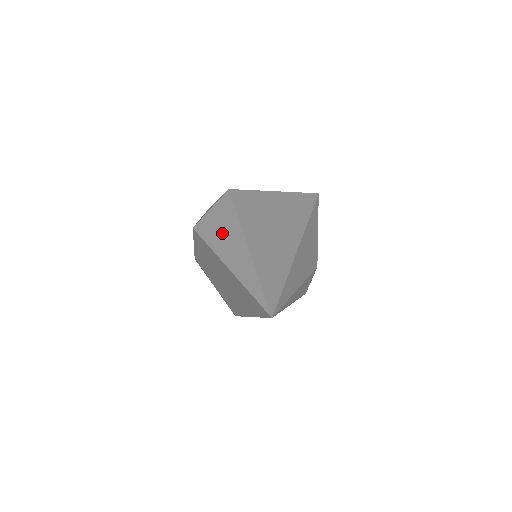
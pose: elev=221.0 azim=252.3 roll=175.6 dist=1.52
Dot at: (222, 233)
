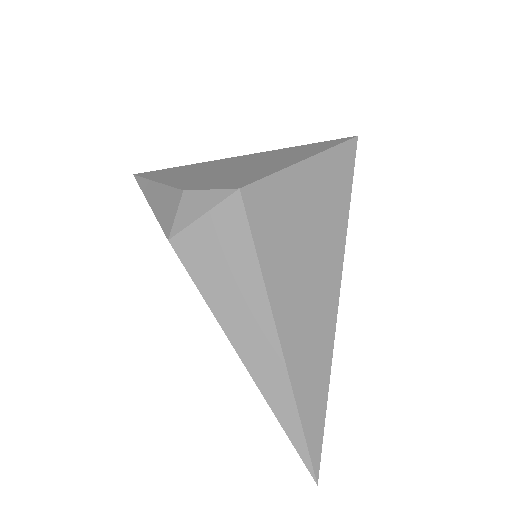
Dot at: (231, 291)
